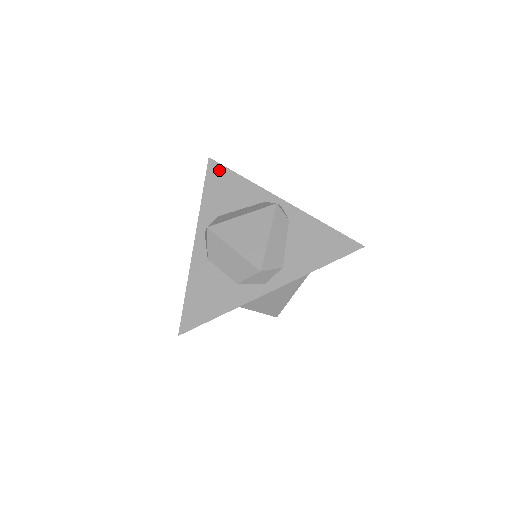
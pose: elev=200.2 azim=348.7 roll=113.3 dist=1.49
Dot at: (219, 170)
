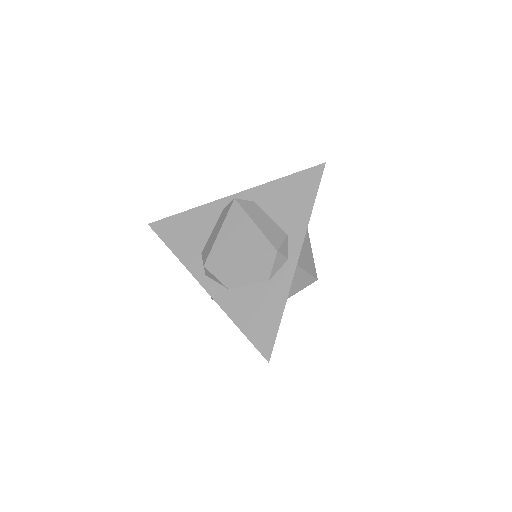
Dot at: (165, 224)
